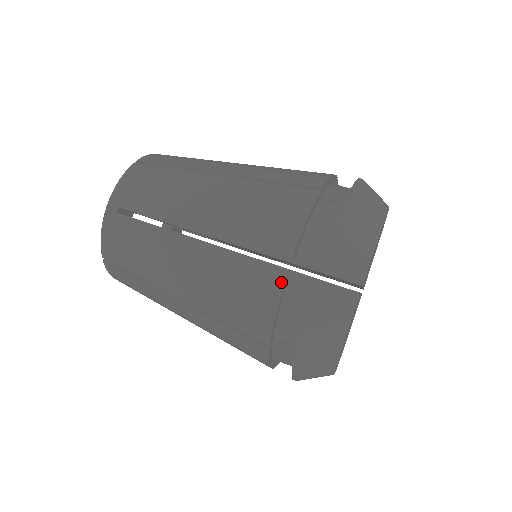
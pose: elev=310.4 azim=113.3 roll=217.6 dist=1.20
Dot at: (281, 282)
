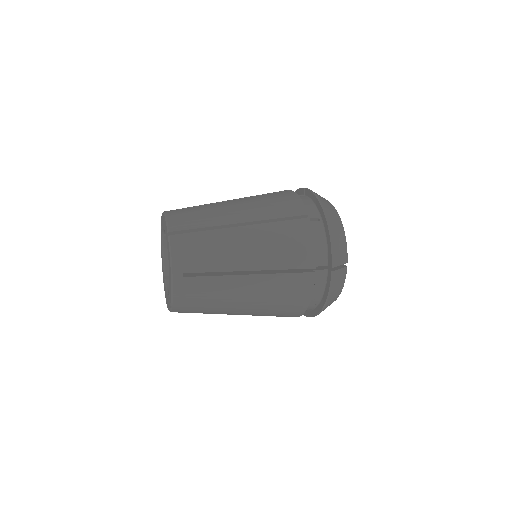
Dot at: (293, 192)
